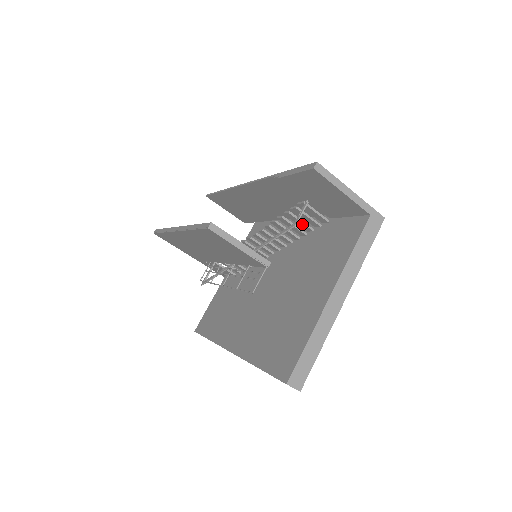
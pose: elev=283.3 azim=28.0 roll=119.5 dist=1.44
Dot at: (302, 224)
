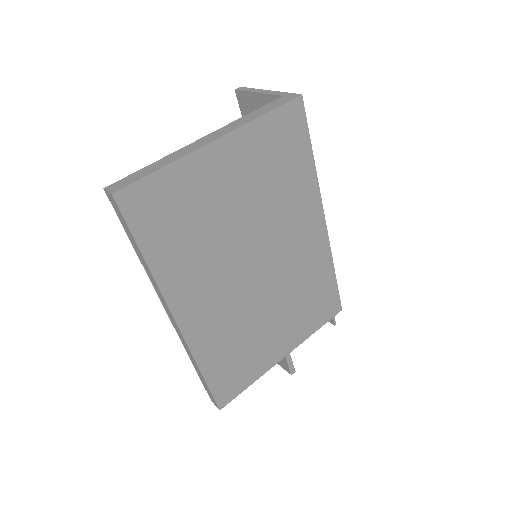
Dot at: occluded
